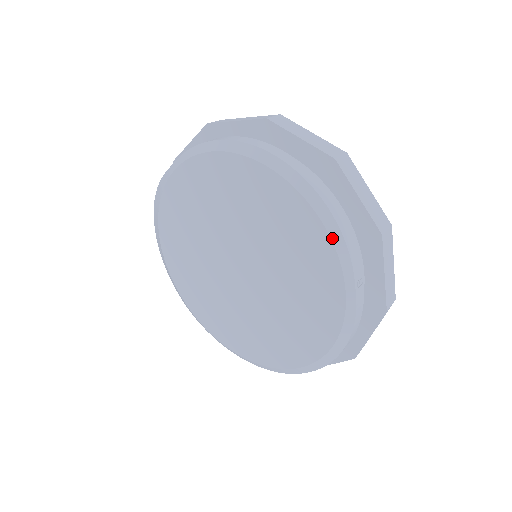
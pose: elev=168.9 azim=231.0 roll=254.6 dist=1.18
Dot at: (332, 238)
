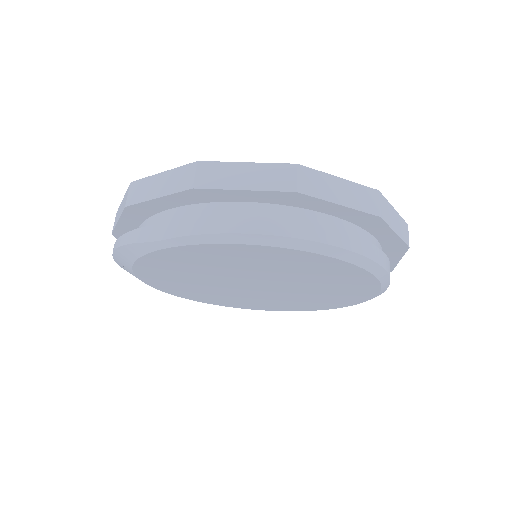
Dot at: (379, 279)
